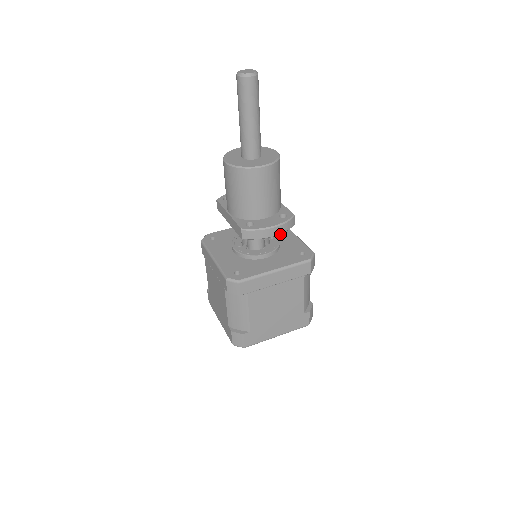
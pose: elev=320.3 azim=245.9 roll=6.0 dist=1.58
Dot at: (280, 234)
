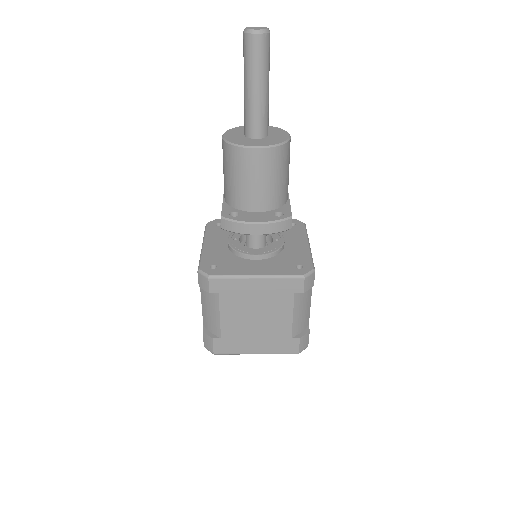
Dot at: (292, 238)
